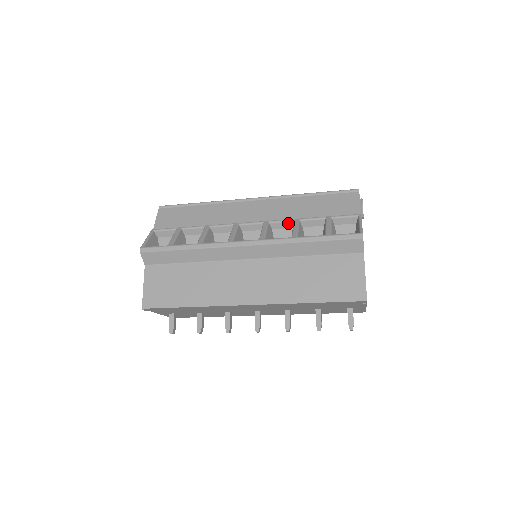
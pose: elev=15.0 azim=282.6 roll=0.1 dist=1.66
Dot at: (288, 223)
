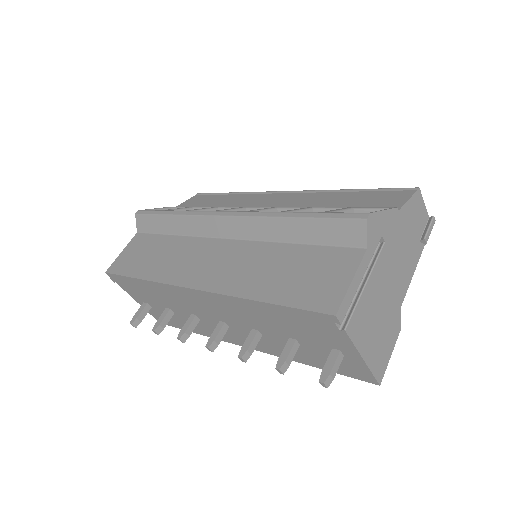
Dot at: occluded
